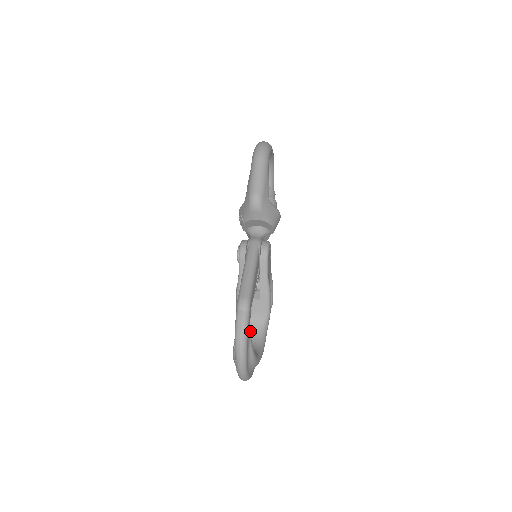
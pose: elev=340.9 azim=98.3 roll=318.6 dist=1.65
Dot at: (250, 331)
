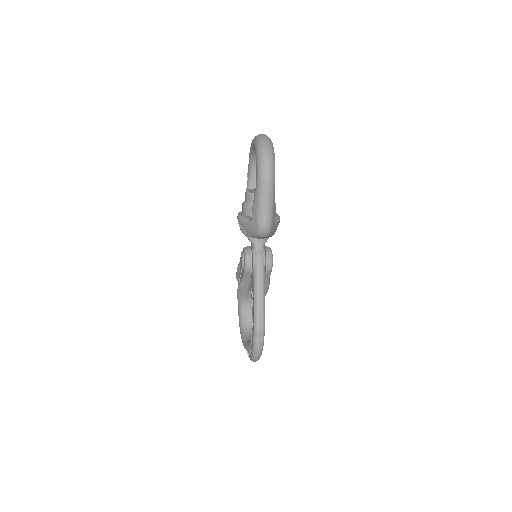
Dot at: (250, 310)
